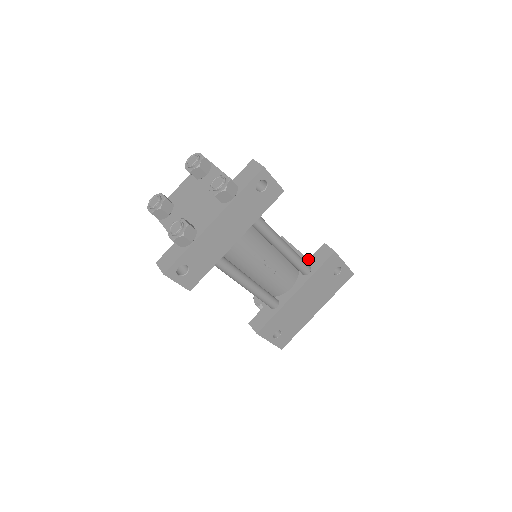
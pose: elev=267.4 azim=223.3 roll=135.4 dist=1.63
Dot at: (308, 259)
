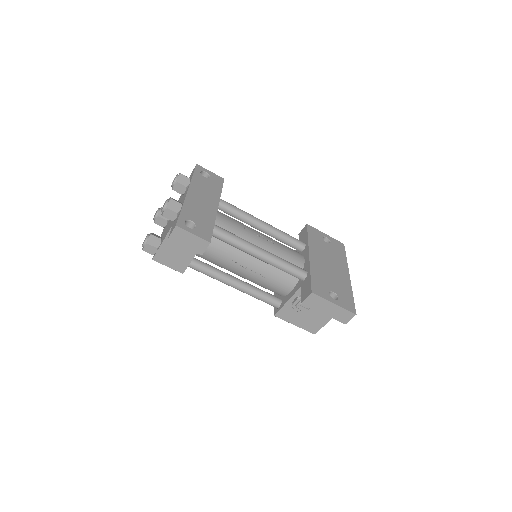
Dot at: occluded
